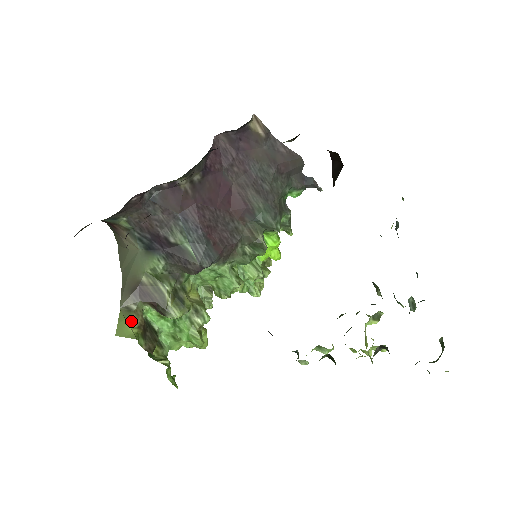
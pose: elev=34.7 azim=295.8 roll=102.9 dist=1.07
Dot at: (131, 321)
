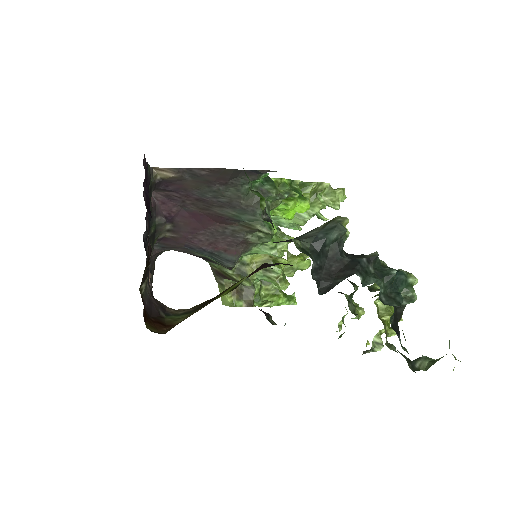
Dot at: occluded
